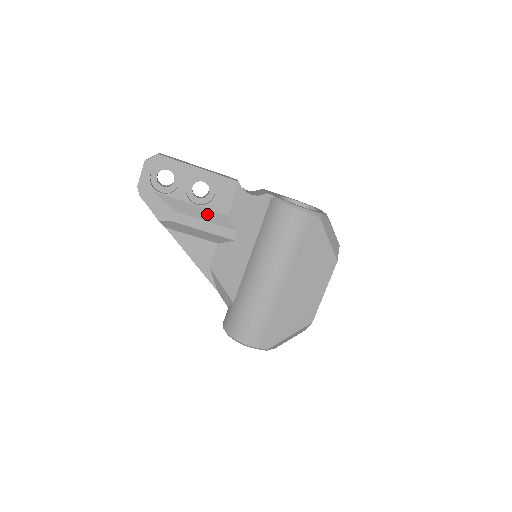
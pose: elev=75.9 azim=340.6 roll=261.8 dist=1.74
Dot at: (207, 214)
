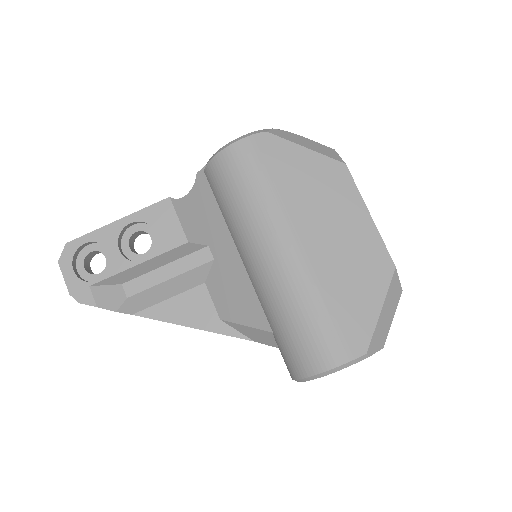
Dot at: (162, 259)
